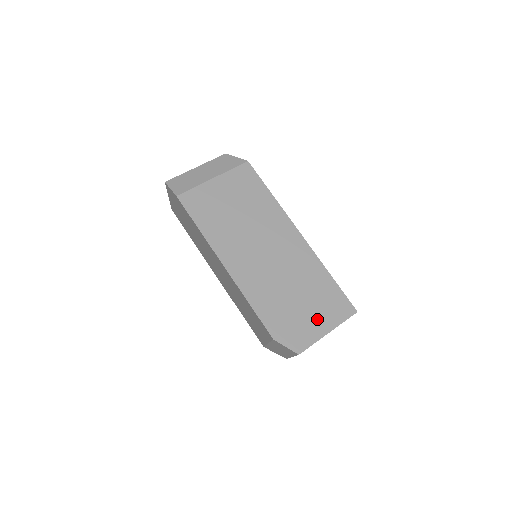
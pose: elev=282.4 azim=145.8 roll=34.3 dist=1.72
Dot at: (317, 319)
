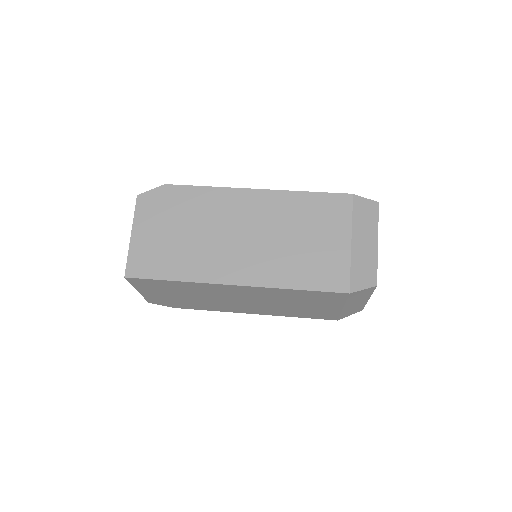
Dot at: occluded
